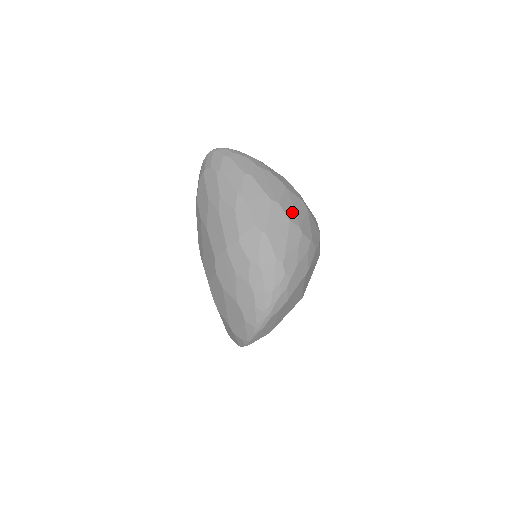
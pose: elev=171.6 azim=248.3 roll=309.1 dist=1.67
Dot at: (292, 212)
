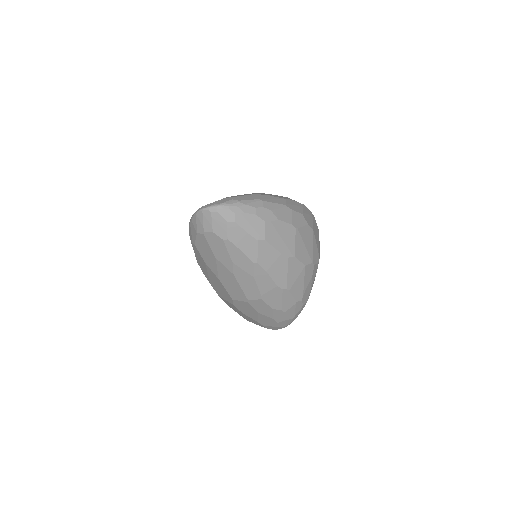
Dot at: (305, 253)
